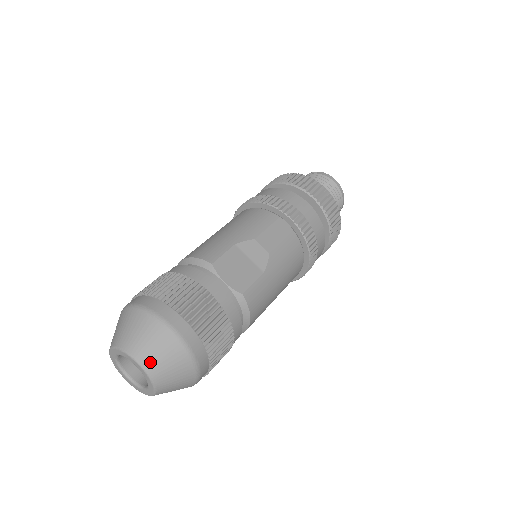
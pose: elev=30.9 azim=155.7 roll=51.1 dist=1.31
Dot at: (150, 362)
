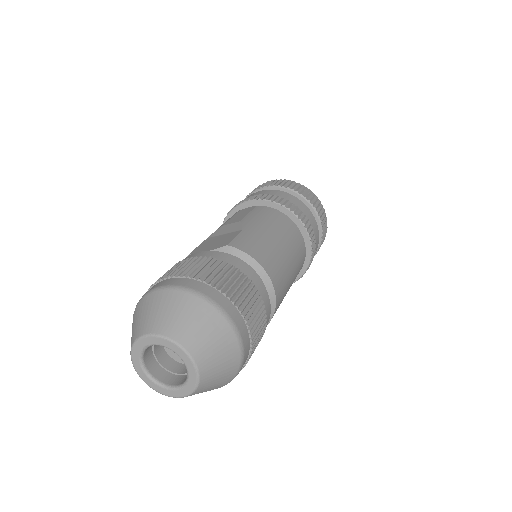
Dot at: (157, 325)
